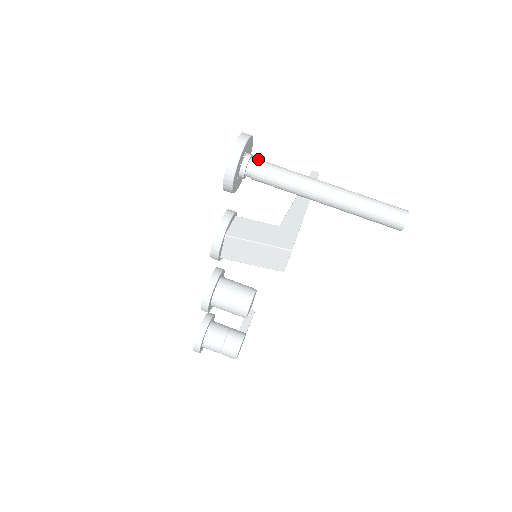
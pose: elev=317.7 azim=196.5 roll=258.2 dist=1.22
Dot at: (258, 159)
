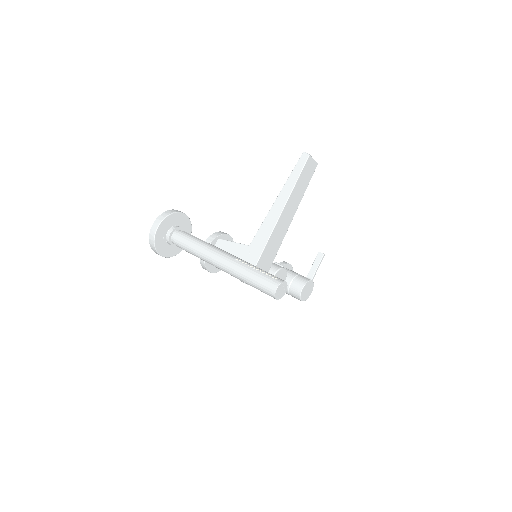
Dot at: (177, 234)
